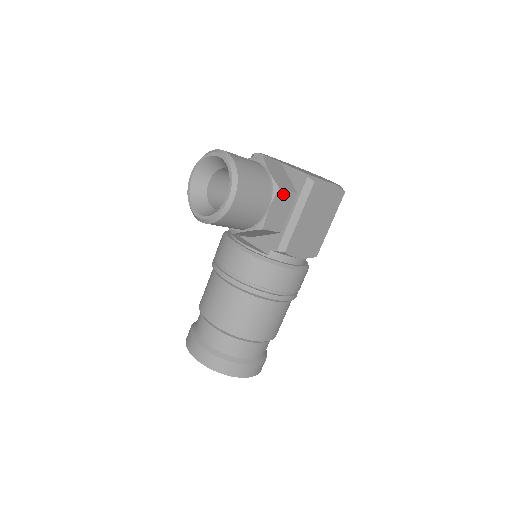
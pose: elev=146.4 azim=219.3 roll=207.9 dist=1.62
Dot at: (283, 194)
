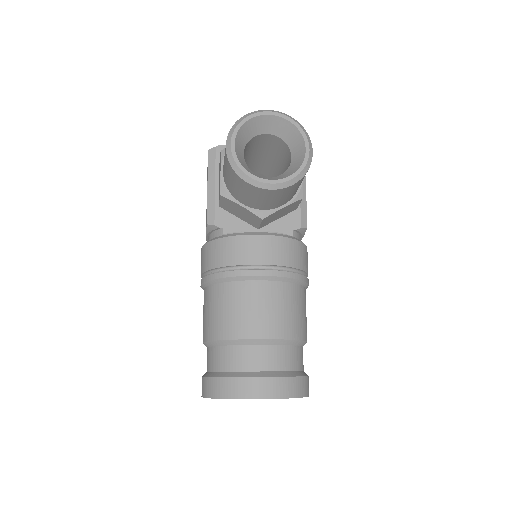
Dot at: occluded
